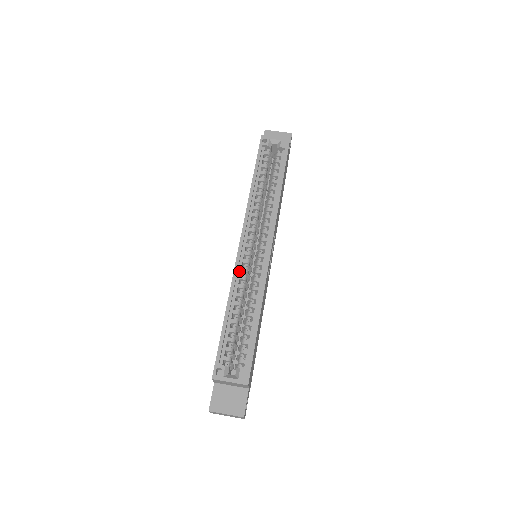
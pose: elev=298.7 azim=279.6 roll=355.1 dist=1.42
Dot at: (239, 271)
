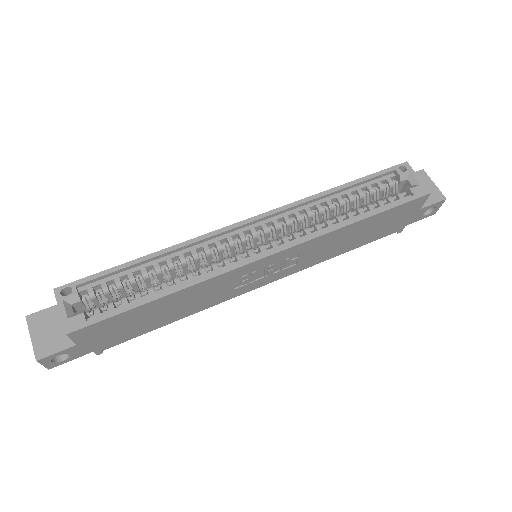
Dot at: (212, 240)
